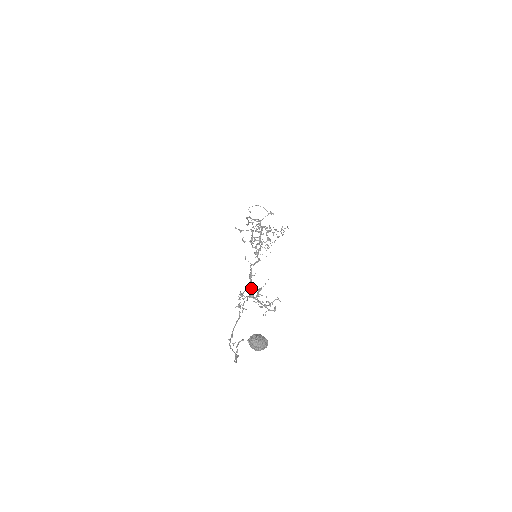
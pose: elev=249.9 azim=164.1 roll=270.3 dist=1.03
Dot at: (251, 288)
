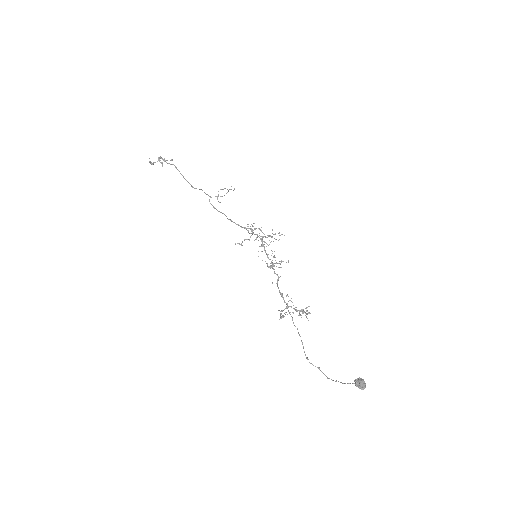
Dot at: (287, 304)
